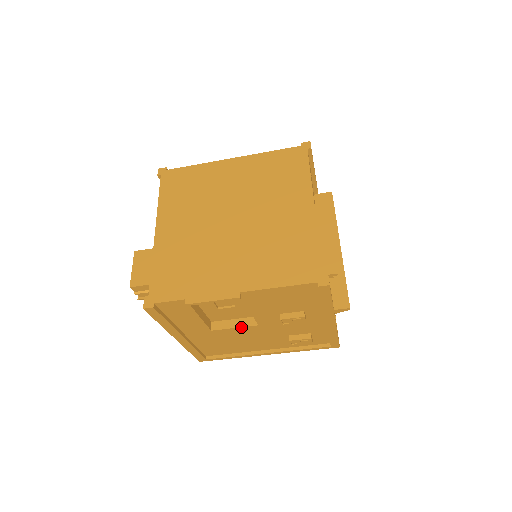
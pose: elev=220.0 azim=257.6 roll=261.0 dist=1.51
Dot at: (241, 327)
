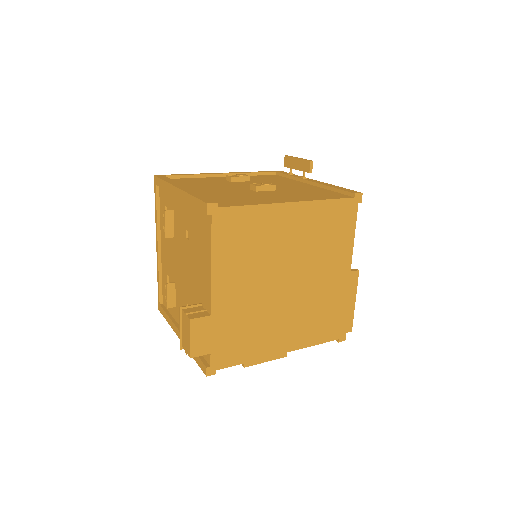
Dot at: occluded
